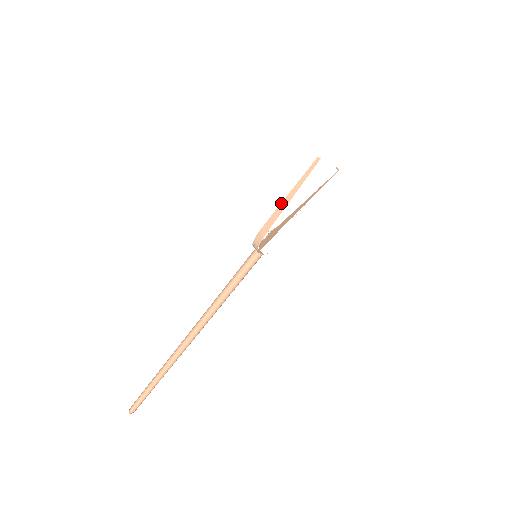
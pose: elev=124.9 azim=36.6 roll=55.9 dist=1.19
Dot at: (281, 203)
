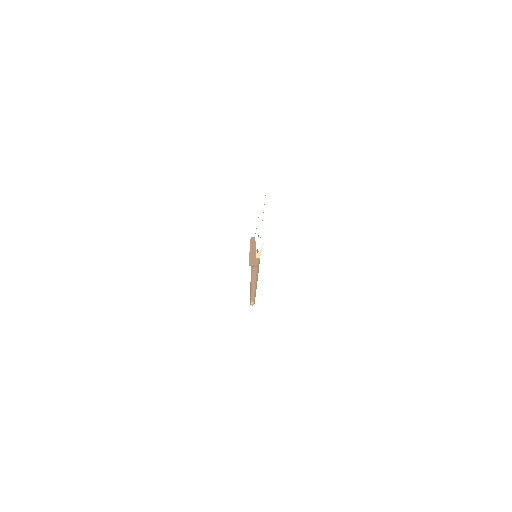
Dot at: (249, 256)
